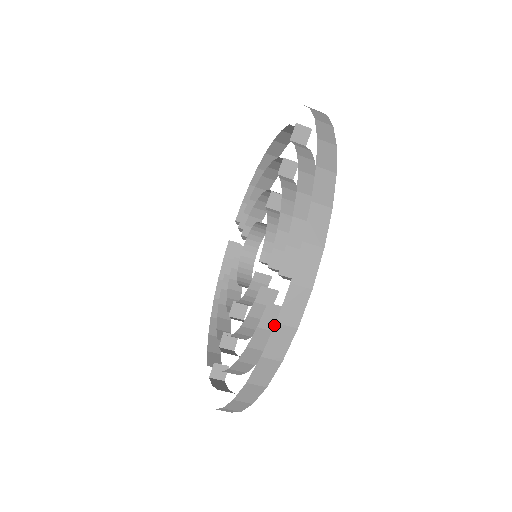
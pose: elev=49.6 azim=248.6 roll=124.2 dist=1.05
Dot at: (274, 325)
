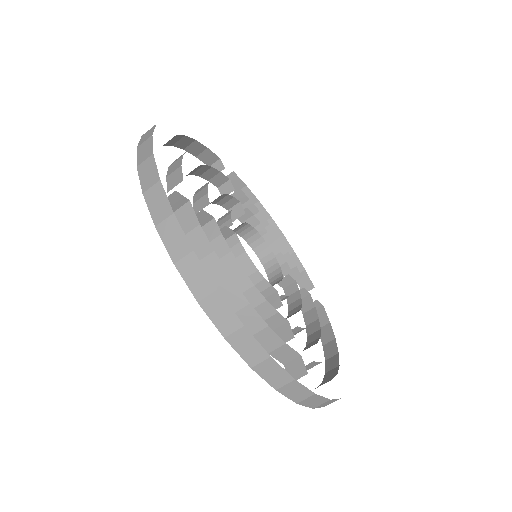
Dot at: (315, 364)
